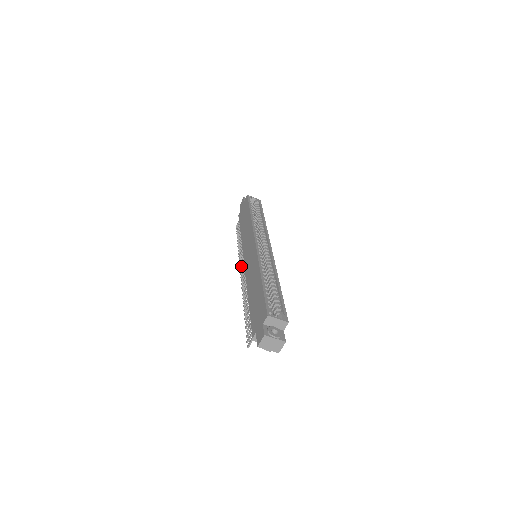
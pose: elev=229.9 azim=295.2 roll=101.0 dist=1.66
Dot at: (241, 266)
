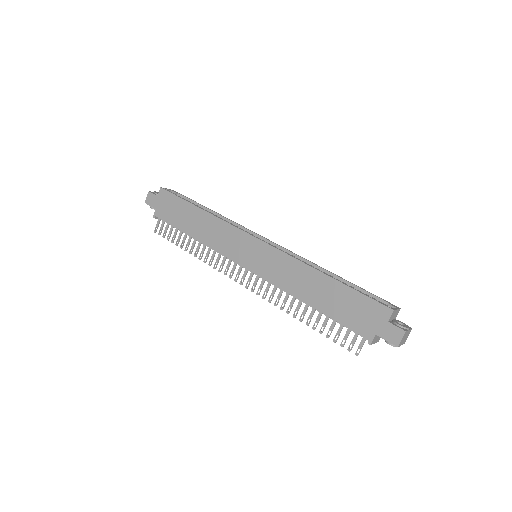
Dot at: (232, 274)
